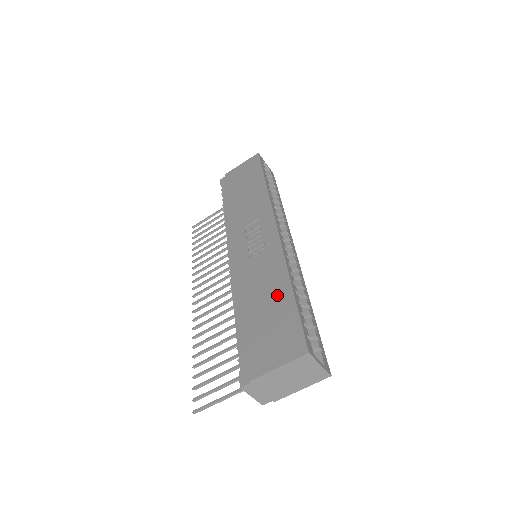
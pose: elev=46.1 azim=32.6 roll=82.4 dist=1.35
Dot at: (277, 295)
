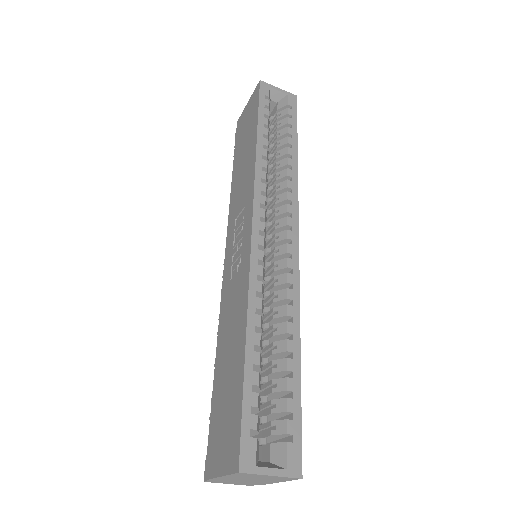
Dot at: (235, 352)
